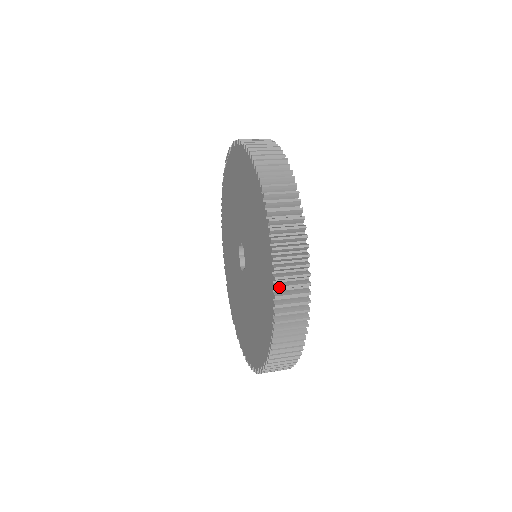
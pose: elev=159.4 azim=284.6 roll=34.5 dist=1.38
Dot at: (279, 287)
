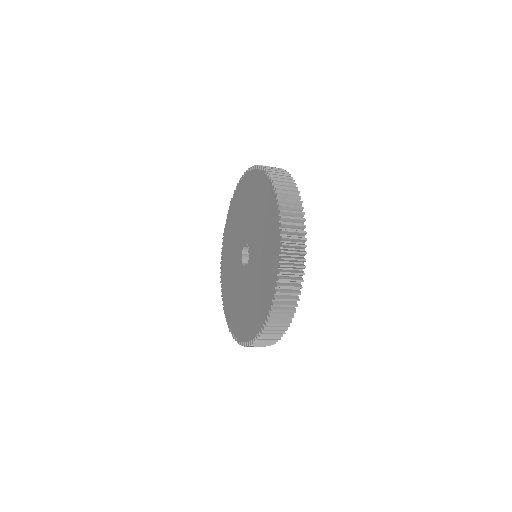
Dot at: (282, 272)
